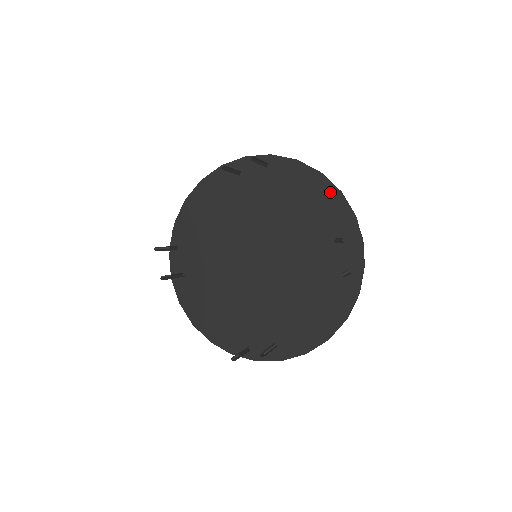
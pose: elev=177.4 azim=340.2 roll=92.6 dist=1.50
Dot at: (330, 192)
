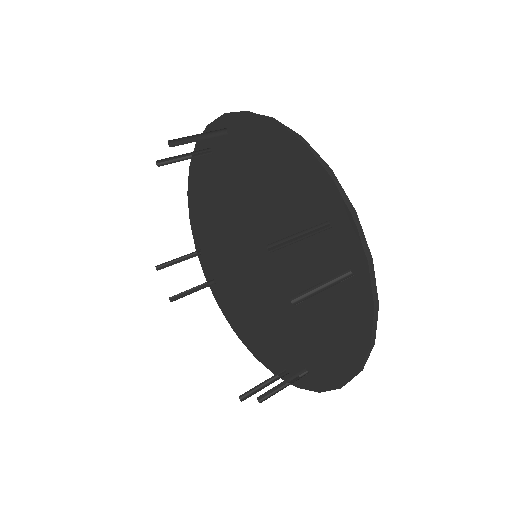
Dot at: (294, 149)
